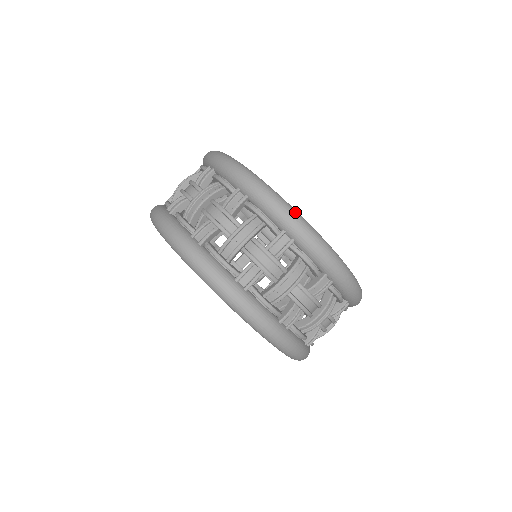
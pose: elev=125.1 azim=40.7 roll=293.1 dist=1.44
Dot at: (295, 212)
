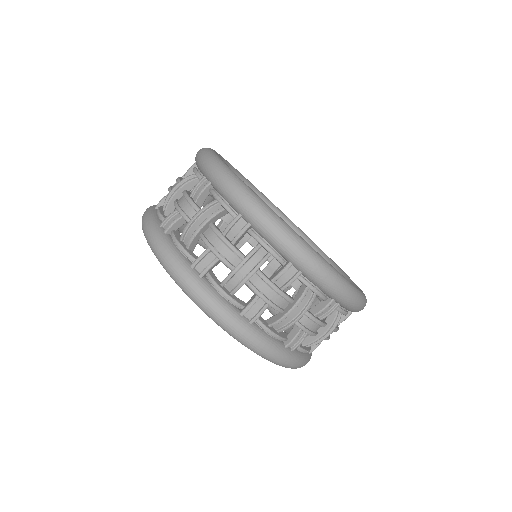
Dot at: (251, 194)
